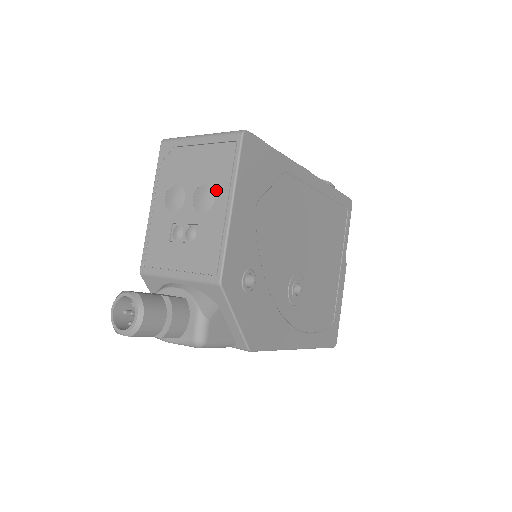
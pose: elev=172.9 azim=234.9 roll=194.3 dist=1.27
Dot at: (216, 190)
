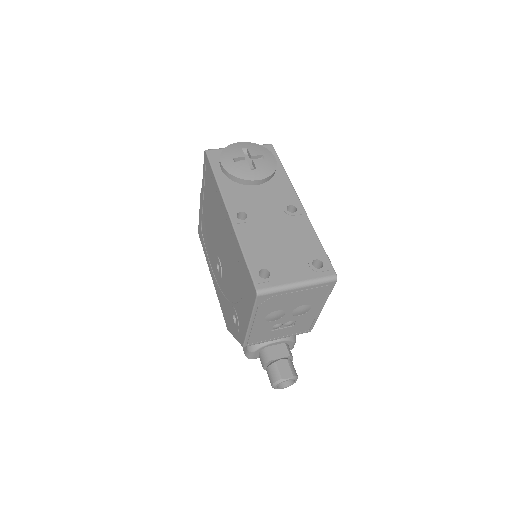
Dot at: (312, 306)
